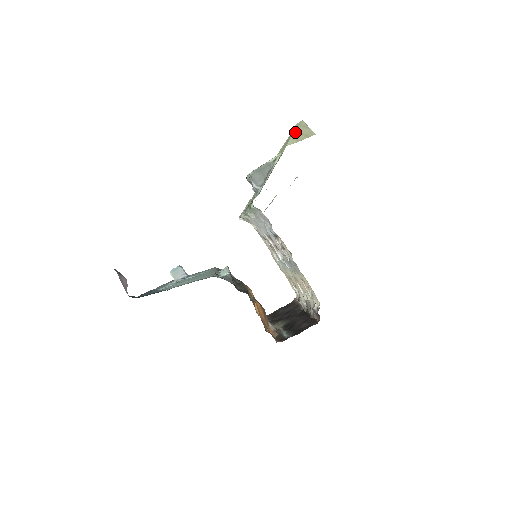
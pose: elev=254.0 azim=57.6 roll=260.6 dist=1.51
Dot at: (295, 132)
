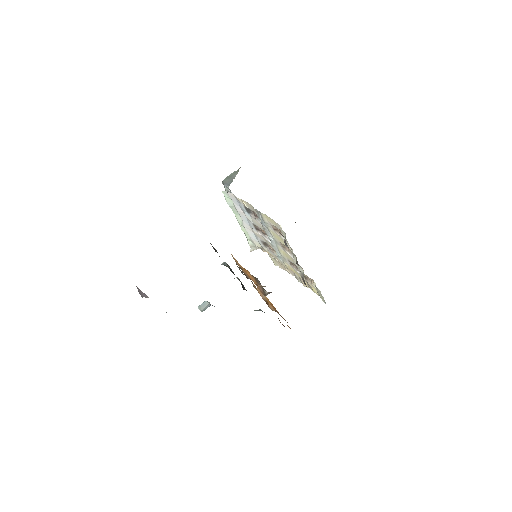
Dot at: occluded
